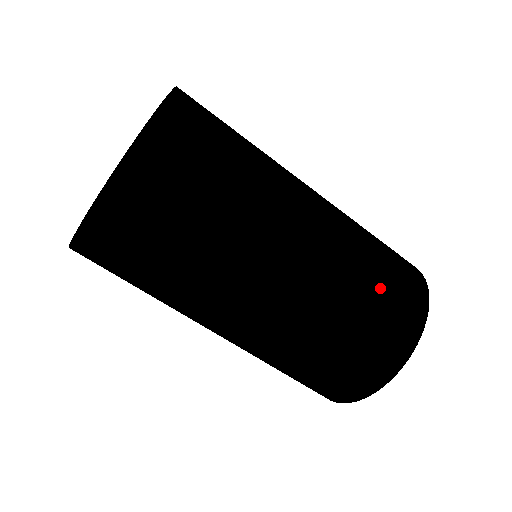
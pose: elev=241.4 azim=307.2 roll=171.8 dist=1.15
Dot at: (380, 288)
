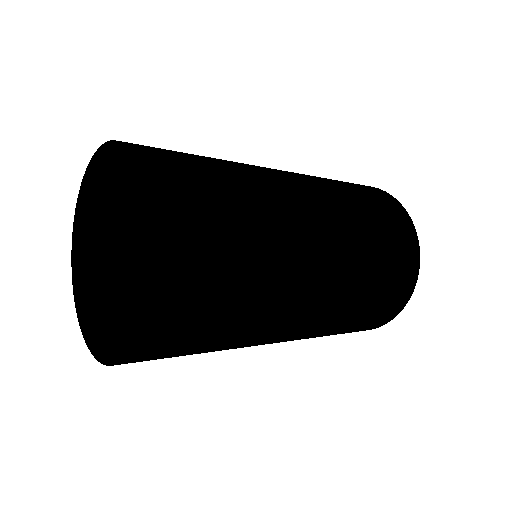
Dot at: (369, 310)
